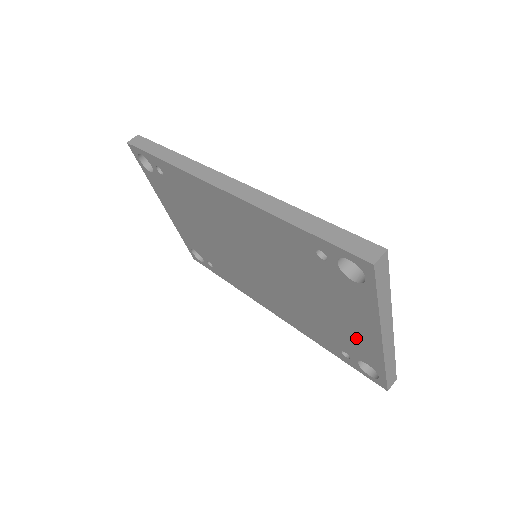
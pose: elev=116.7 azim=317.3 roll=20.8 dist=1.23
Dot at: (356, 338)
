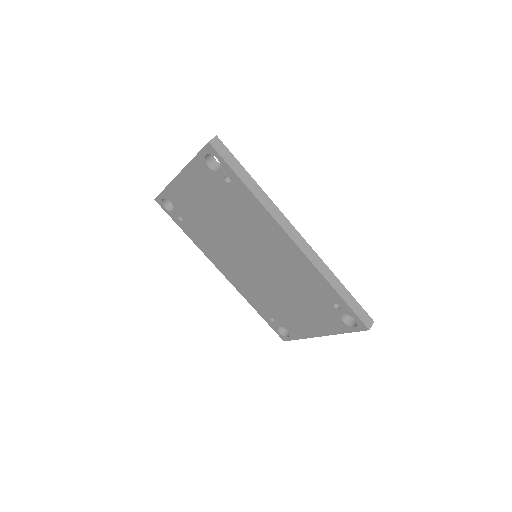
Dot at: (299, 325)
